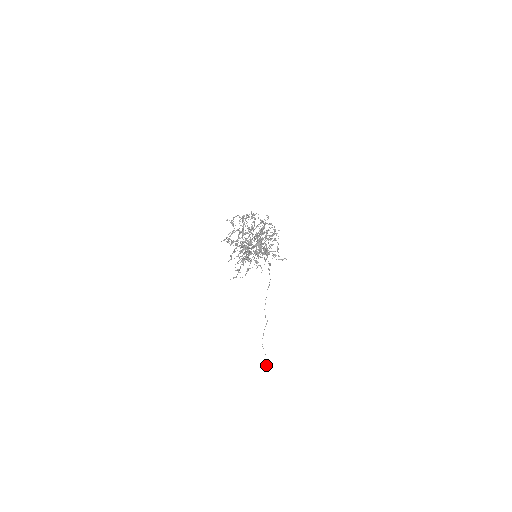
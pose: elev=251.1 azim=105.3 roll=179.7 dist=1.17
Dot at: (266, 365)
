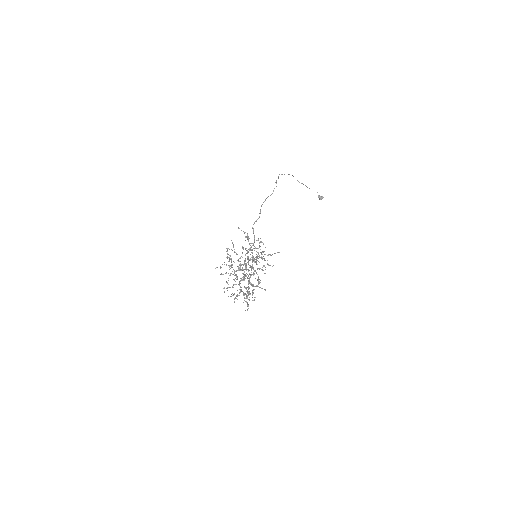
Dot at: (320, 199)
